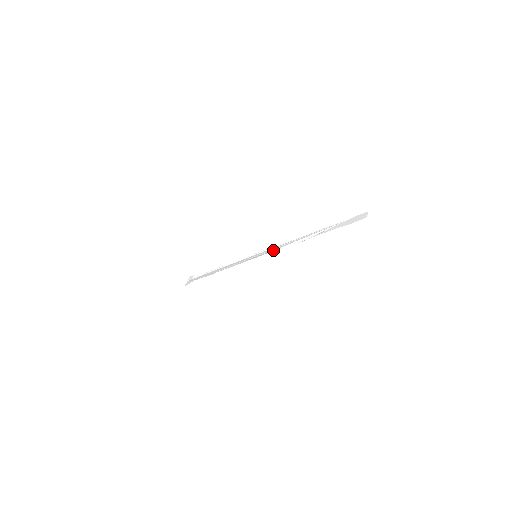
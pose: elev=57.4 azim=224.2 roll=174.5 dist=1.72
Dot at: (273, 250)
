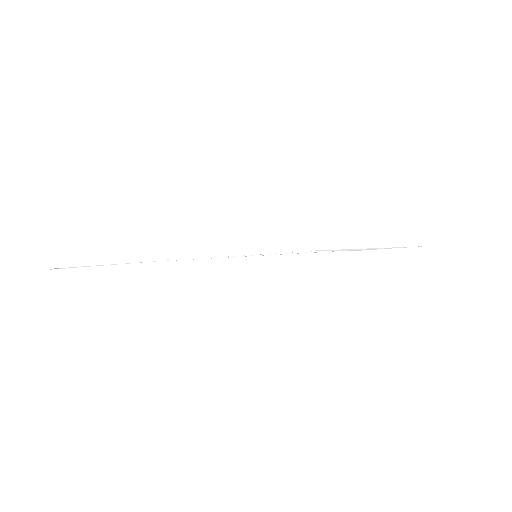
Dot at: occluded
